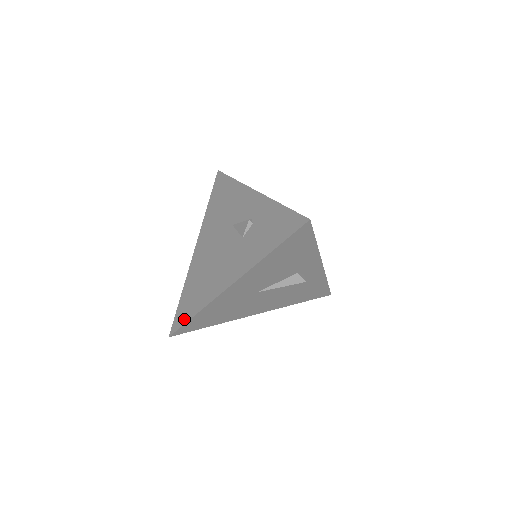
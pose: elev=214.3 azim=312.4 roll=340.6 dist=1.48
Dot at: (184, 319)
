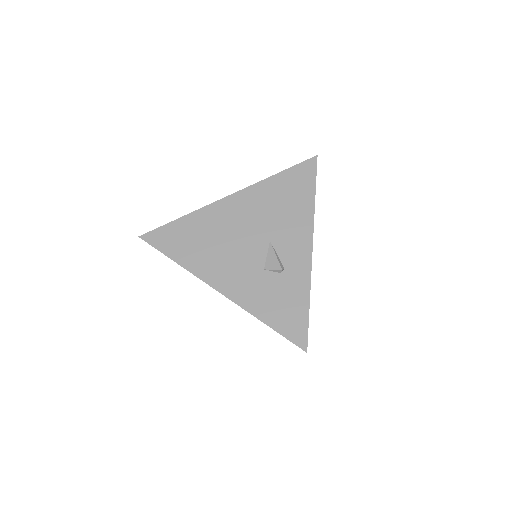
Dot at: (163, 247)
